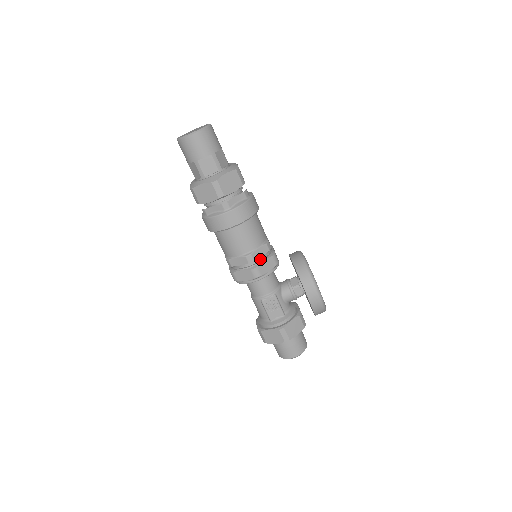
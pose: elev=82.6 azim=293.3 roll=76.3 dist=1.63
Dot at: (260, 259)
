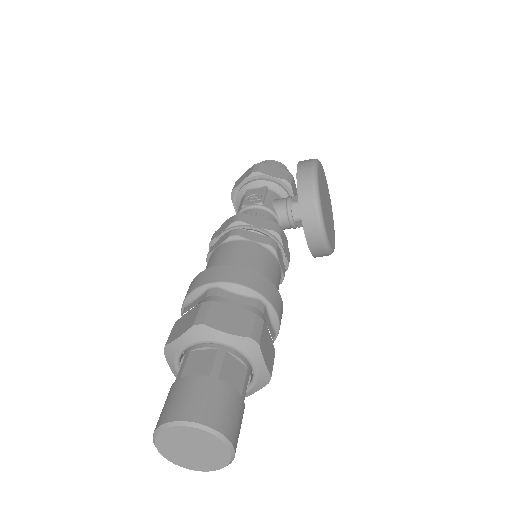
Dot at: occluded
